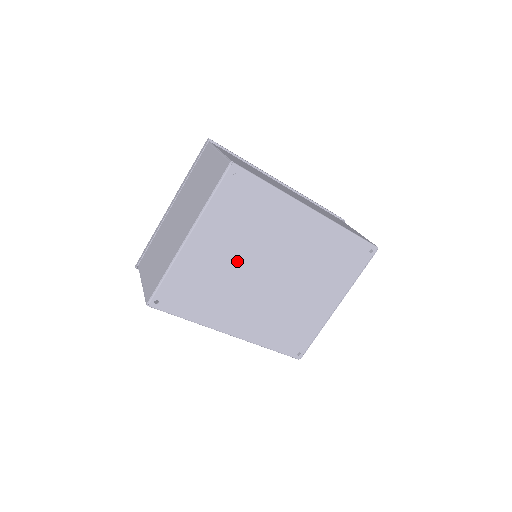
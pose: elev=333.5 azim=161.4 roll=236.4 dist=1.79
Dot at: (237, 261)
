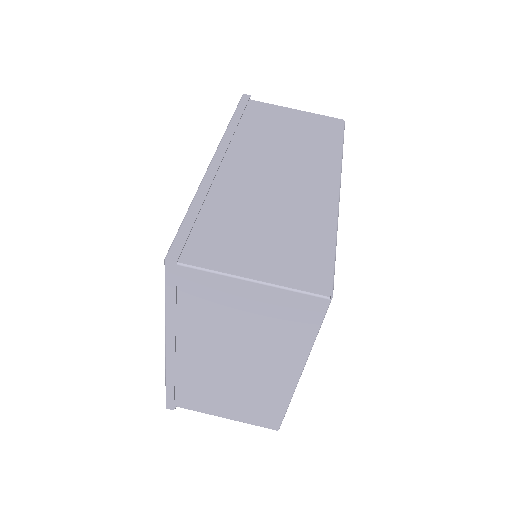
Dot at: occluded
